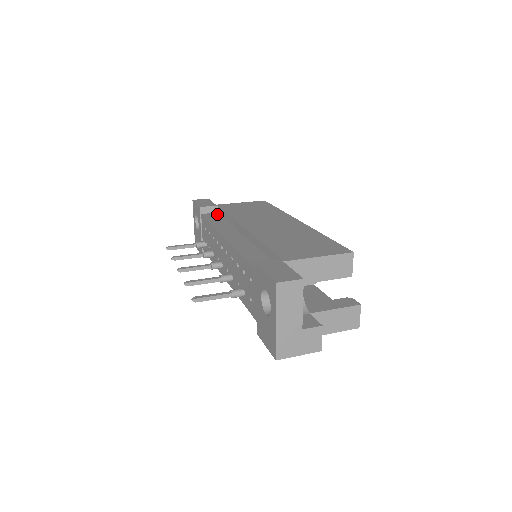
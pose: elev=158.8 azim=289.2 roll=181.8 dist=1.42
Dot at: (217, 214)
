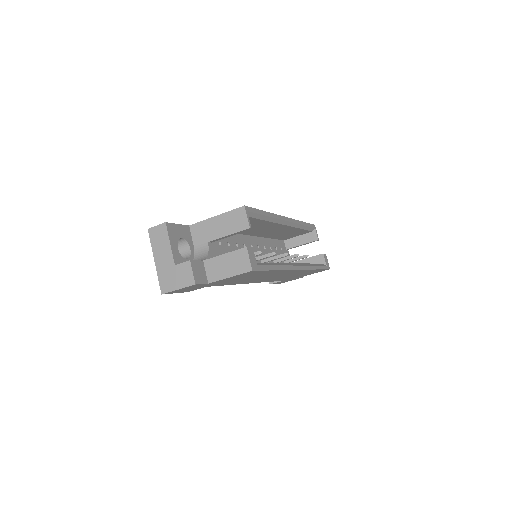
Dot at: occluded
